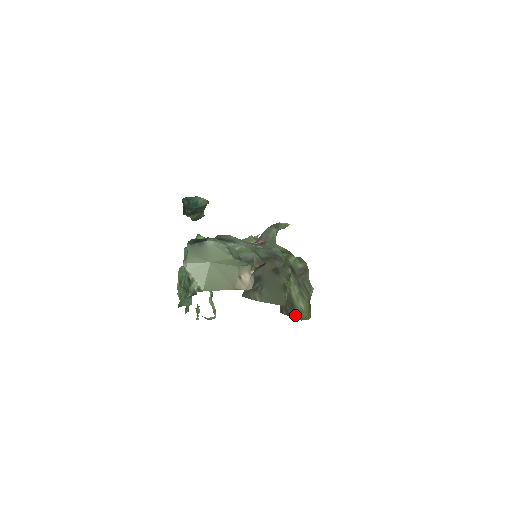
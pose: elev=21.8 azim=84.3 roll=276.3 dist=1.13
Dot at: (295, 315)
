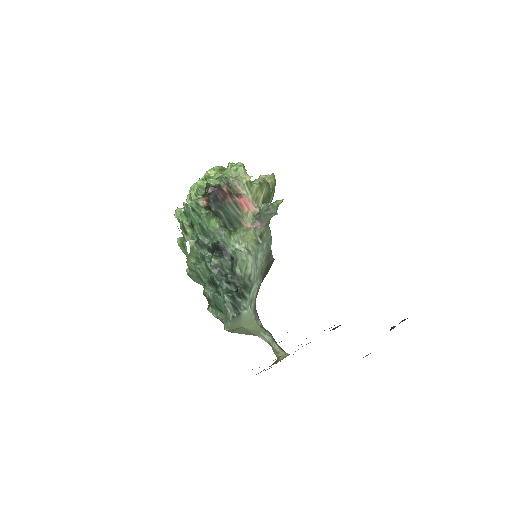
Dot at: occluded
